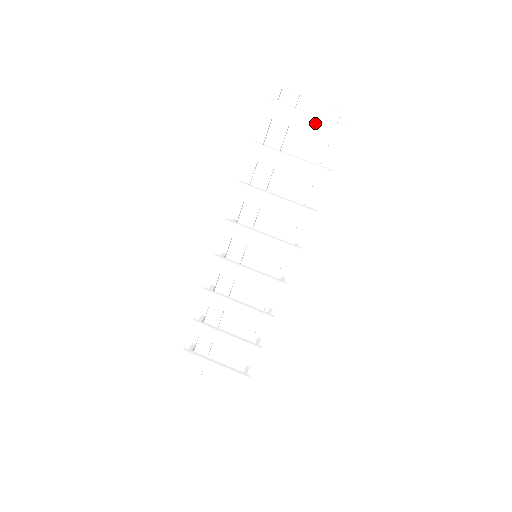
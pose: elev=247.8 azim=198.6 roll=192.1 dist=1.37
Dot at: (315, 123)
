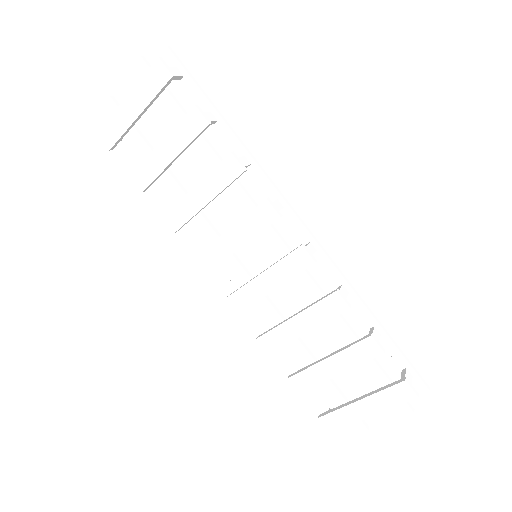
Dot at: (139, 96)
